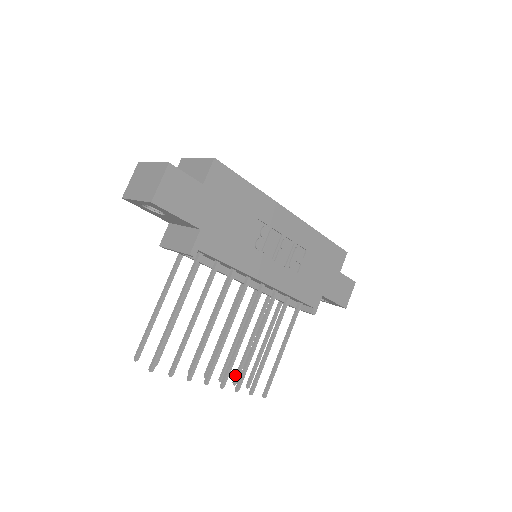
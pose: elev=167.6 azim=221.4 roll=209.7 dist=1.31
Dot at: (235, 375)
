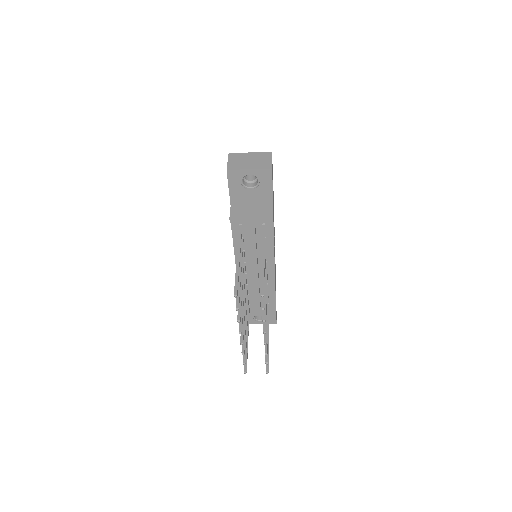
Dot at: (243, 356)
